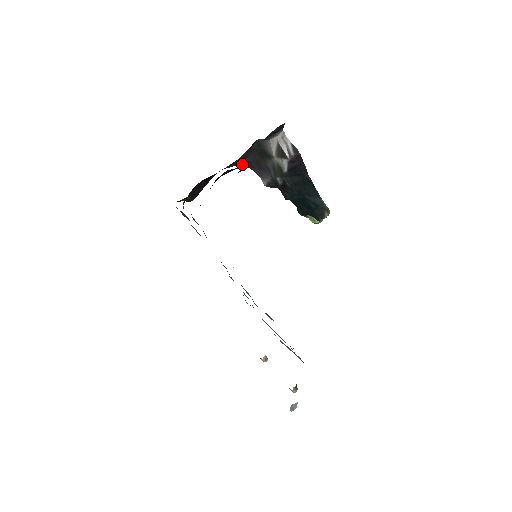
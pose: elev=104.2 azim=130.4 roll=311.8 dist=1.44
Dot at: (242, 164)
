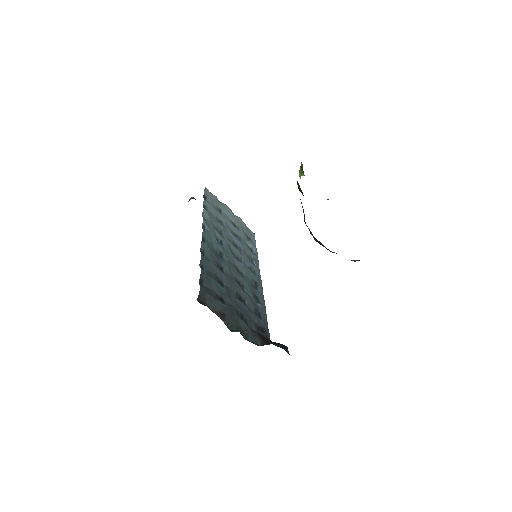
Dot at: occluded
